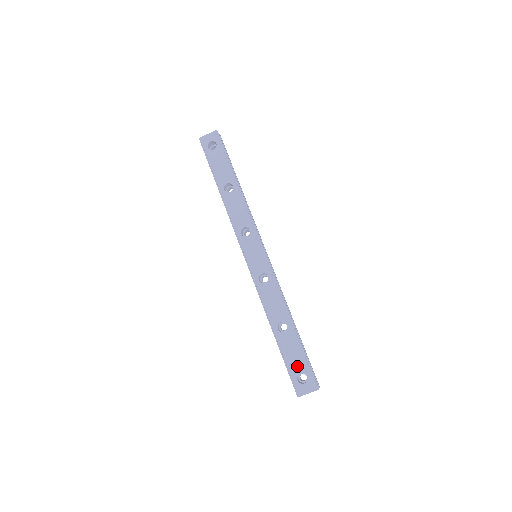
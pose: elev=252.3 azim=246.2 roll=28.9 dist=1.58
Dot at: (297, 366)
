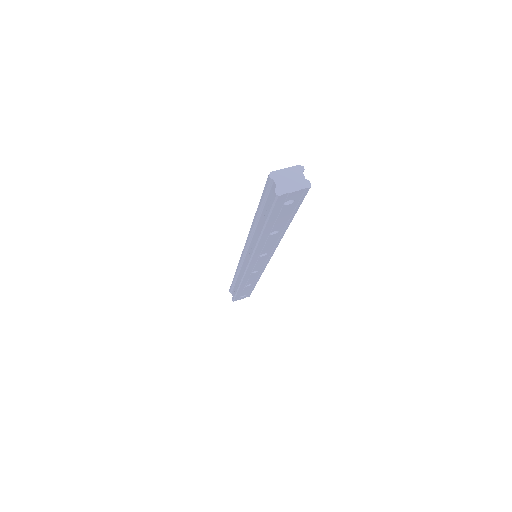
Dot at: occluded
